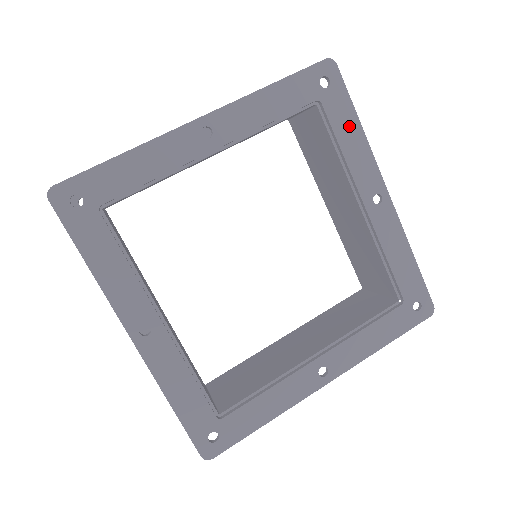
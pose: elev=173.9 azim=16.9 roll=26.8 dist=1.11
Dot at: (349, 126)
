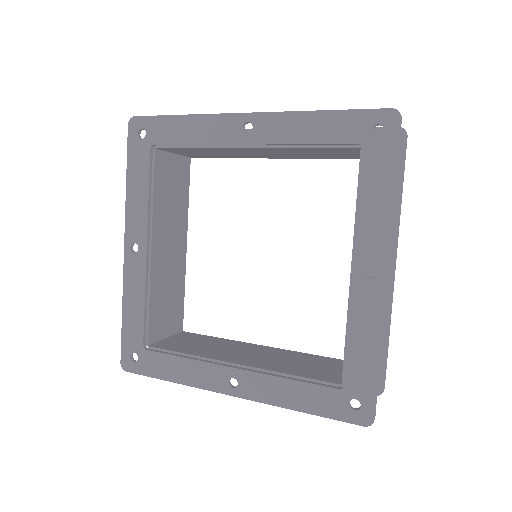
Dot at: (179, 127)
